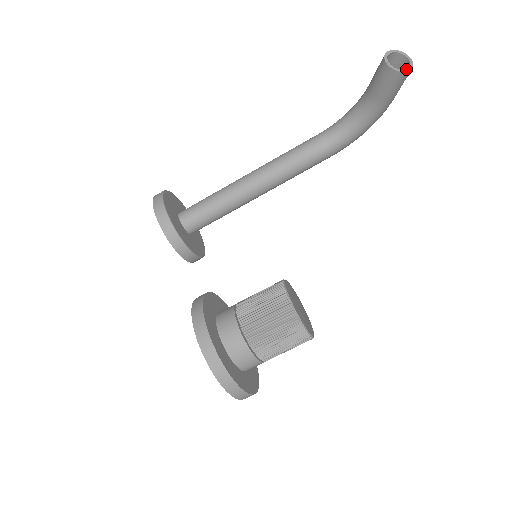
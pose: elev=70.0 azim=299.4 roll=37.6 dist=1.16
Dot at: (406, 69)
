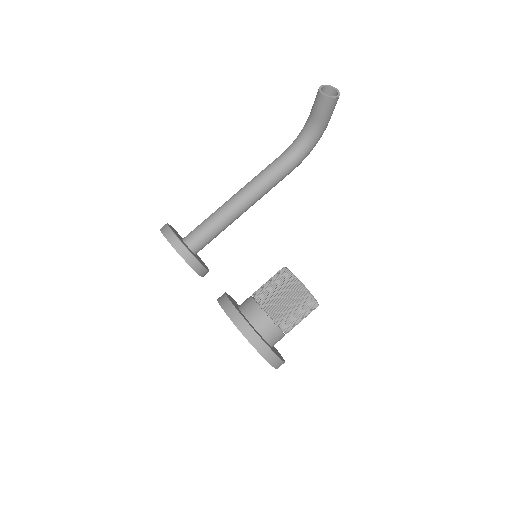
Dot at: occluded
